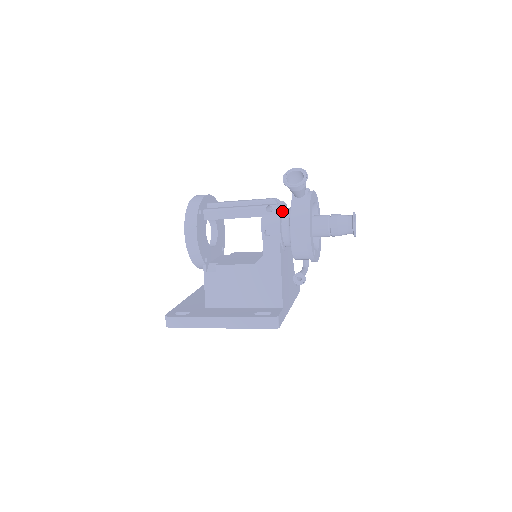
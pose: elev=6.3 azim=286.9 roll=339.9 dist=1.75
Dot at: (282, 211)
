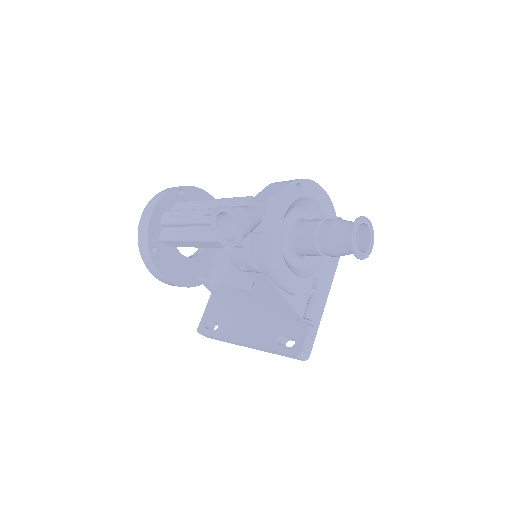
Dot at: occluded
